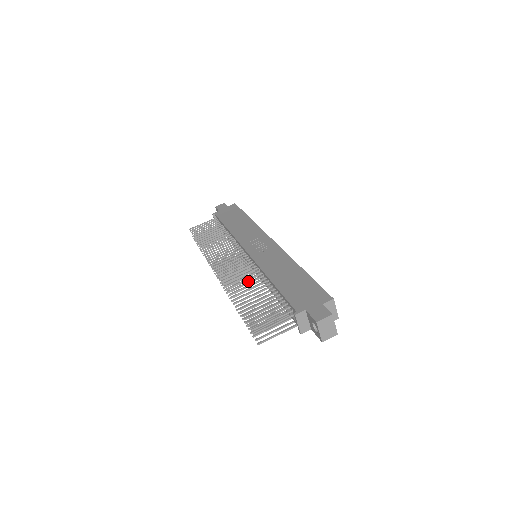
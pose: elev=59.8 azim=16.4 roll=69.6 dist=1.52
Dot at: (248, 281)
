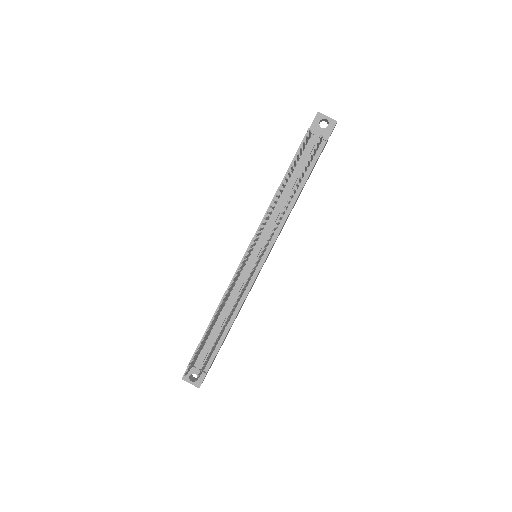
Dot at: occluded
